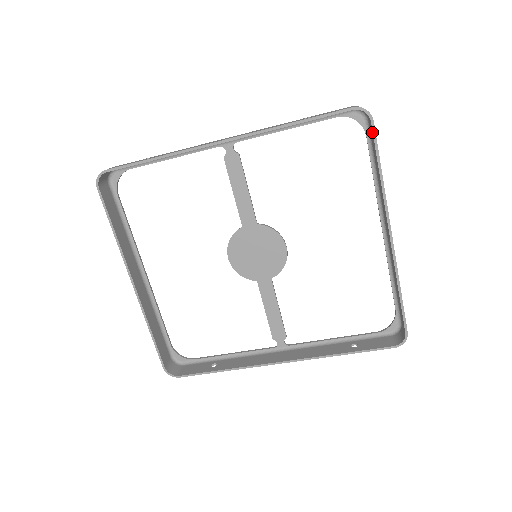
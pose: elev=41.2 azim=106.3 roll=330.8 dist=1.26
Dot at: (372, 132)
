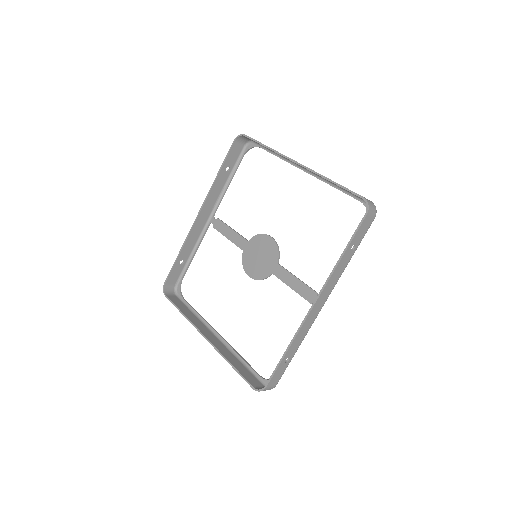
Dot at: occluded
